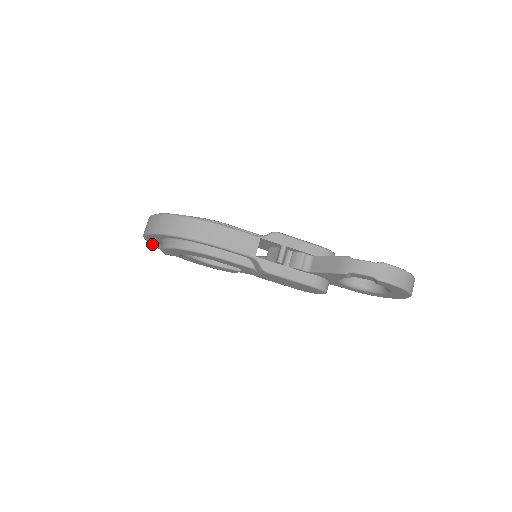
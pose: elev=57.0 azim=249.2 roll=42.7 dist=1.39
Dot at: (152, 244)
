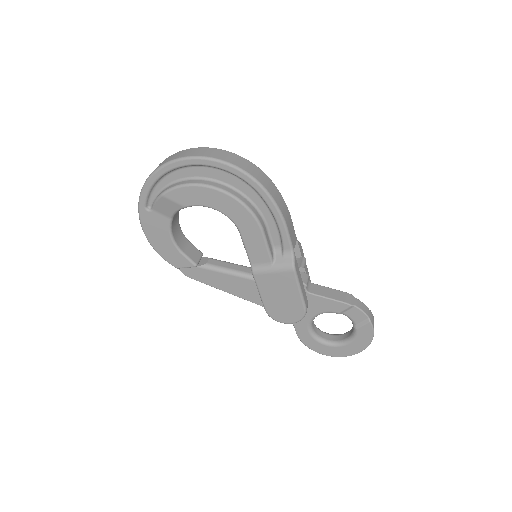
Dot at: (159, 174)
